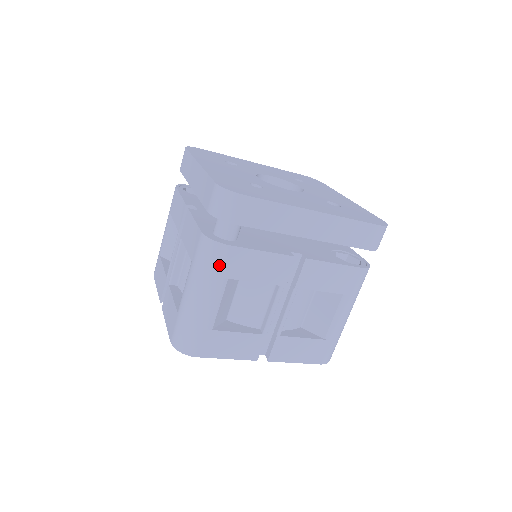
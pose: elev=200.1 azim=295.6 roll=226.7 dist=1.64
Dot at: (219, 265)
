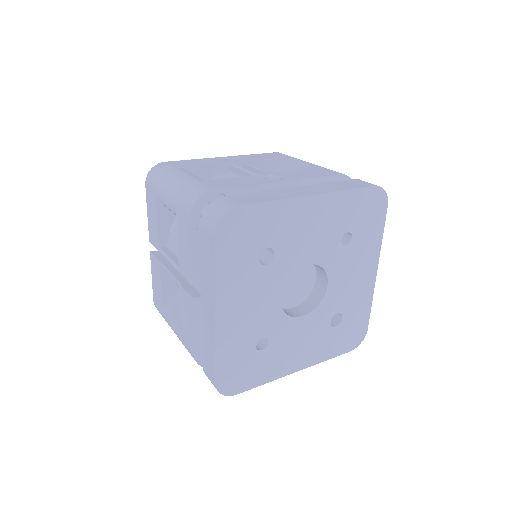
Dot at: occluded
